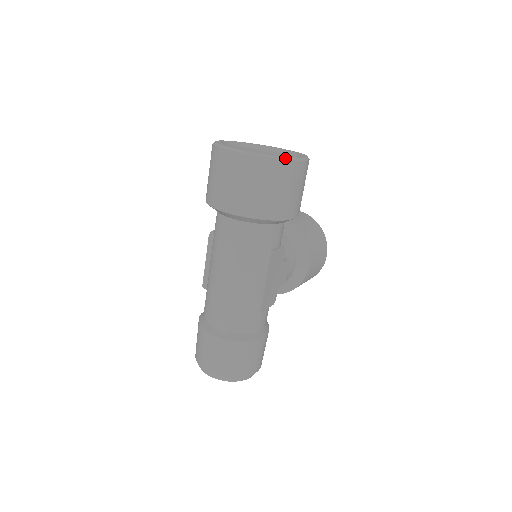
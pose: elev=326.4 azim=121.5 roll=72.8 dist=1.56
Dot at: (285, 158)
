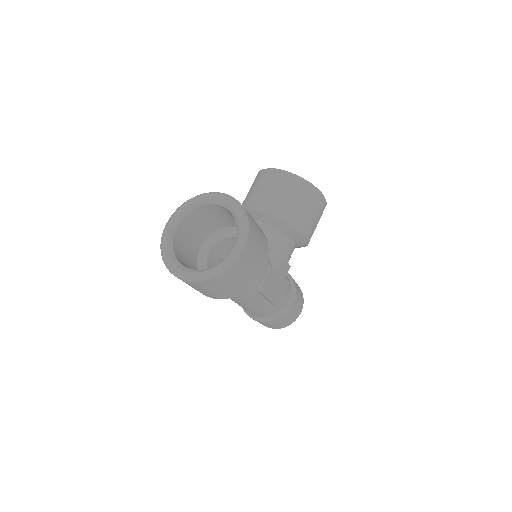
Dot at: (223, 271)
